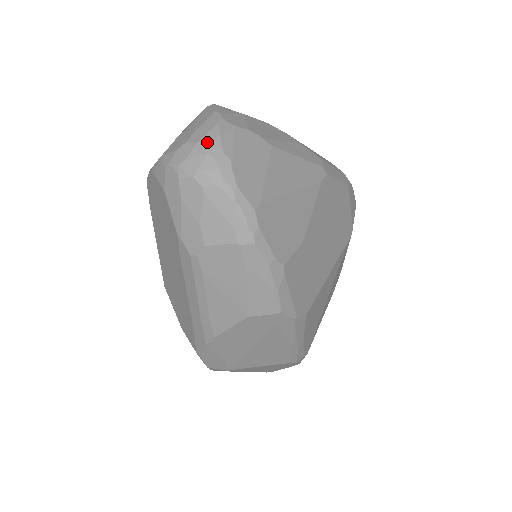
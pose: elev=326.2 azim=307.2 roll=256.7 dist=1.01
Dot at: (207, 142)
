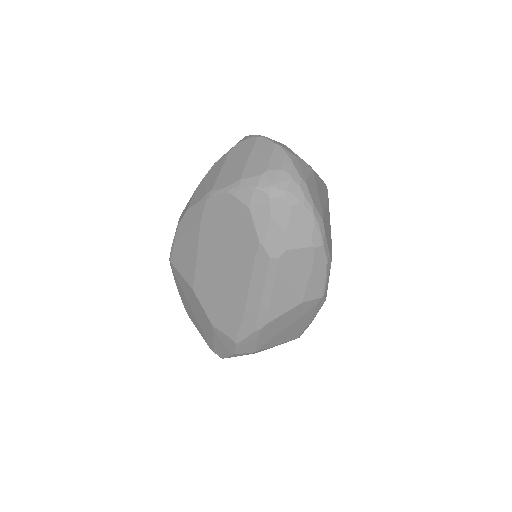
Dot at: (287, 170)
